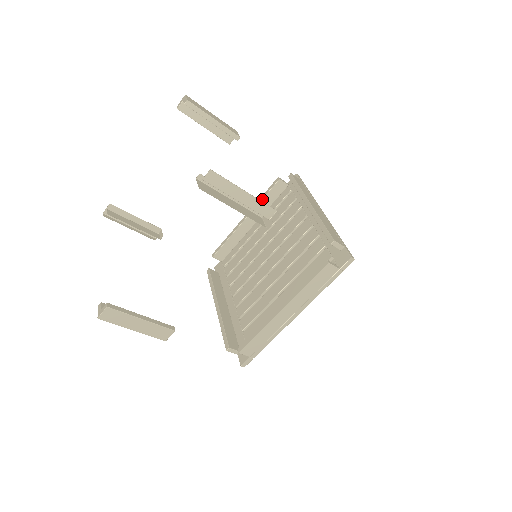
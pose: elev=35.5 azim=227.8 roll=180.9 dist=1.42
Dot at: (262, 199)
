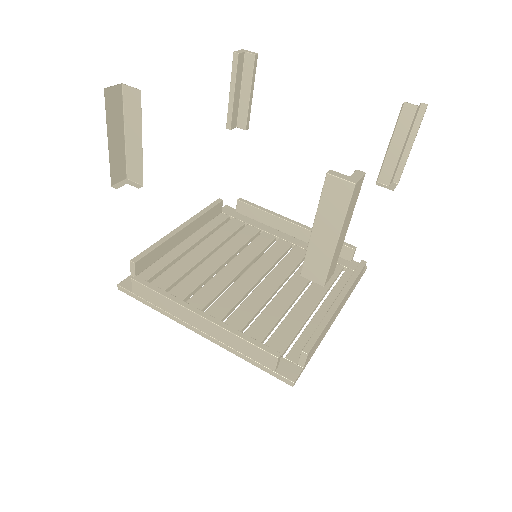
Dot at: (205, 212)
